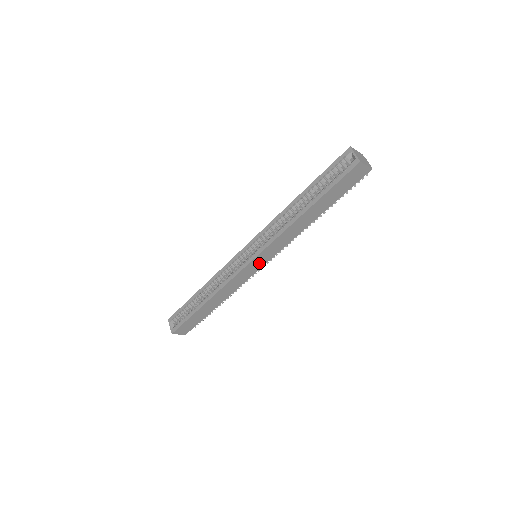
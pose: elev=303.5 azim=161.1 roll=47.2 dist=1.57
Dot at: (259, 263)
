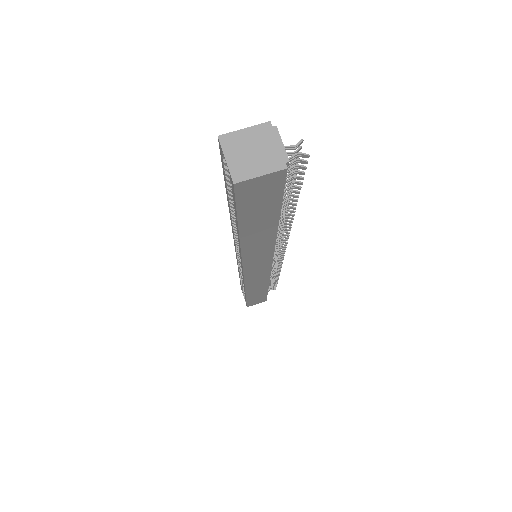
Dot at: (260, 269)
